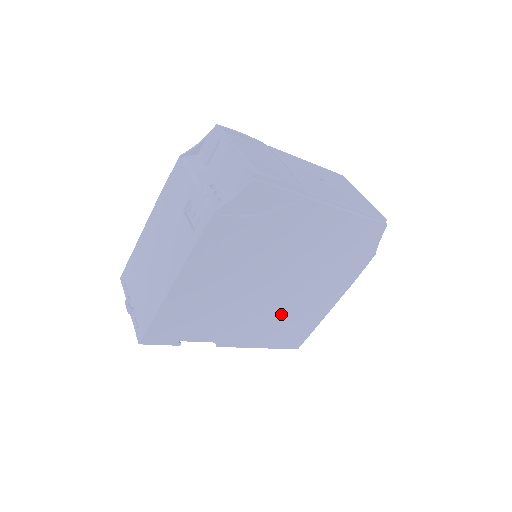
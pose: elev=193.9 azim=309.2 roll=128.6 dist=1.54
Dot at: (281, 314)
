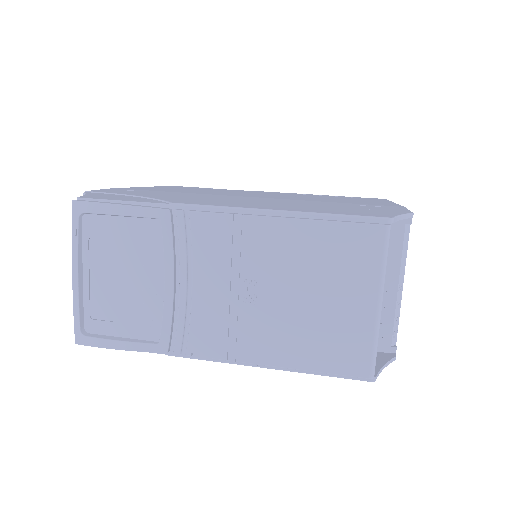
Dot at: occluded
